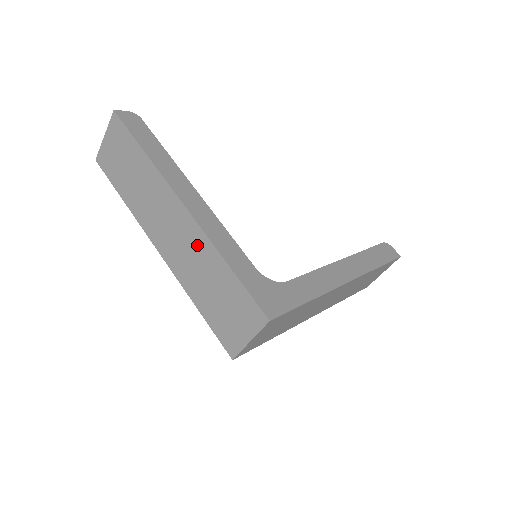
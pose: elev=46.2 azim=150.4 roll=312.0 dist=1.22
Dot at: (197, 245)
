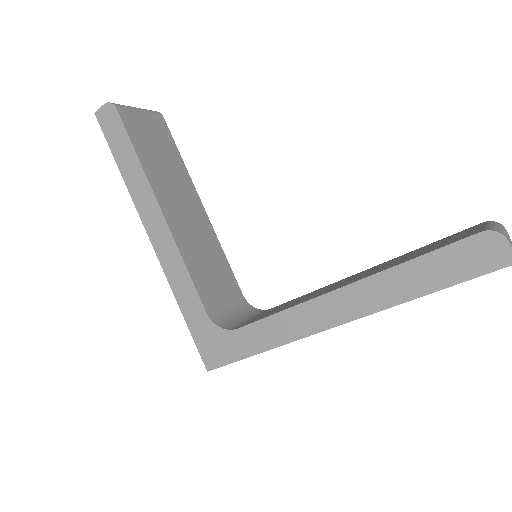
Dot at: occluded
